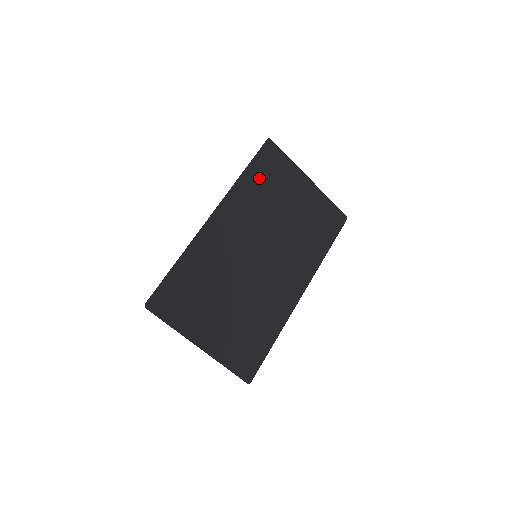
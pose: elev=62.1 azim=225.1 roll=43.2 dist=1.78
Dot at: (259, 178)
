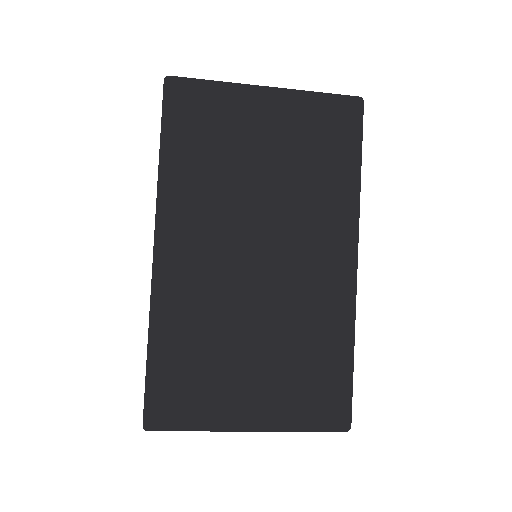
Dot at: (188, 147)
